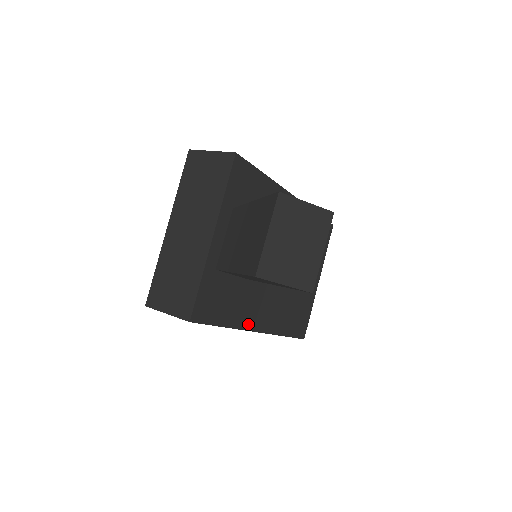
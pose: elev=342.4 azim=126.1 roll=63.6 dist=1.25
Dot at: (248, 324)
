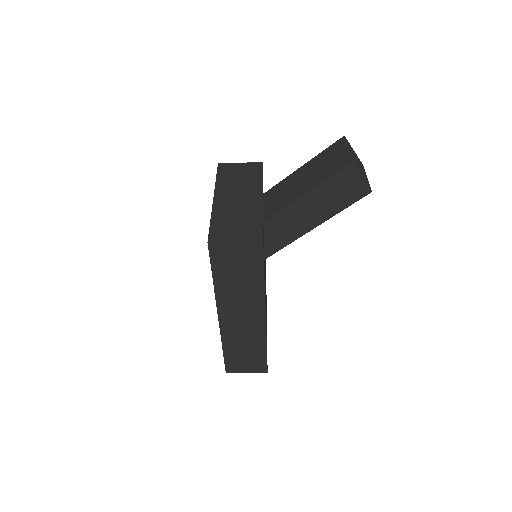
Dot at: occluded
